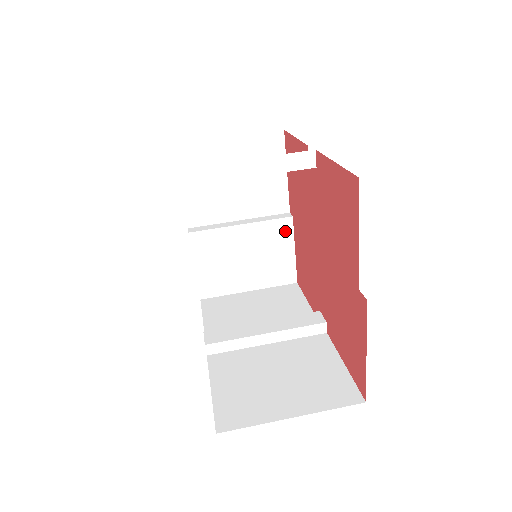
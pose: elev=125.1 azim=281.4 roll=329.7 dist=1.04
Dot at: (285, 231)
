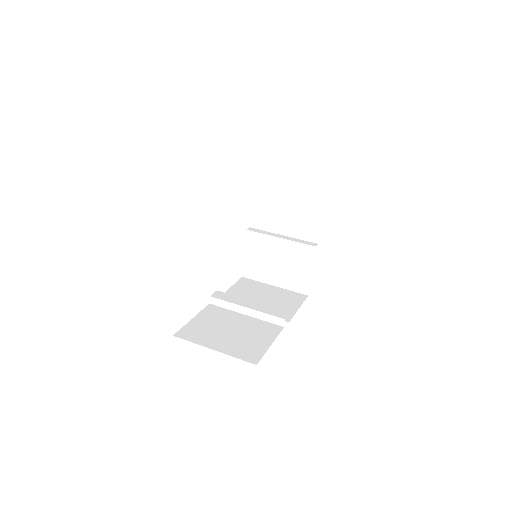
Dot at: (309, 255)
